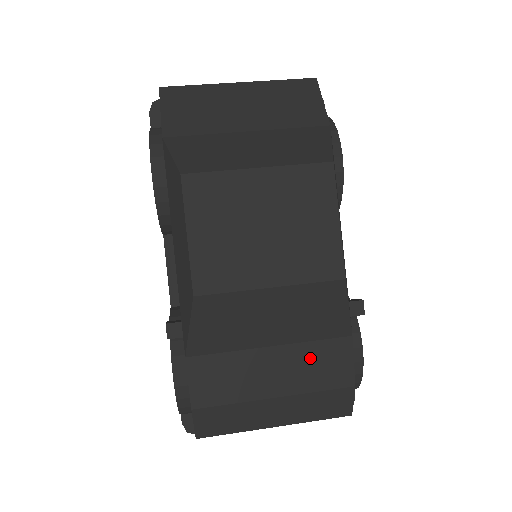
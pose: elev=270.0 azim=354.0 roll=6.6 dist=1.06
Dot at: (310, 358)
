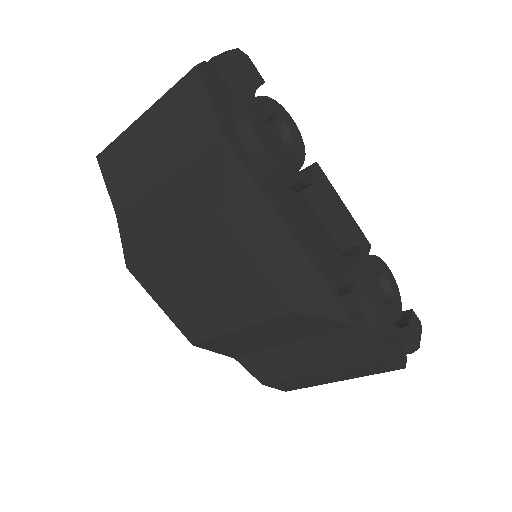
Dot at: (327, 346)
